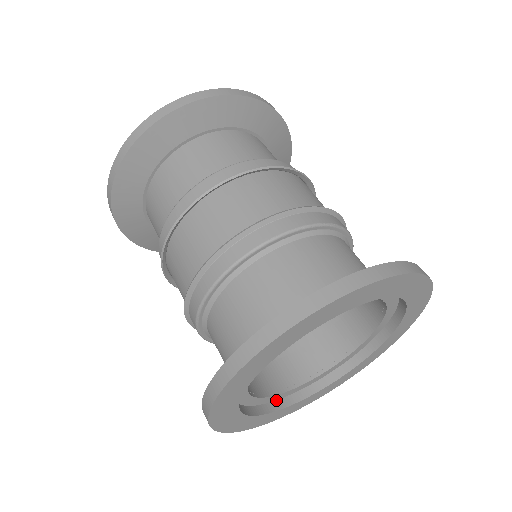
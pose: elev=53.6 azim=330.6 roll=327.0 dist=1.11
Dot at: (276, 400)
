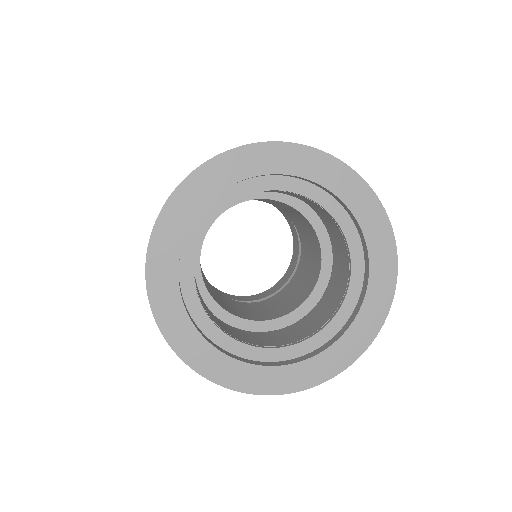
Dot at: (258, 361)
